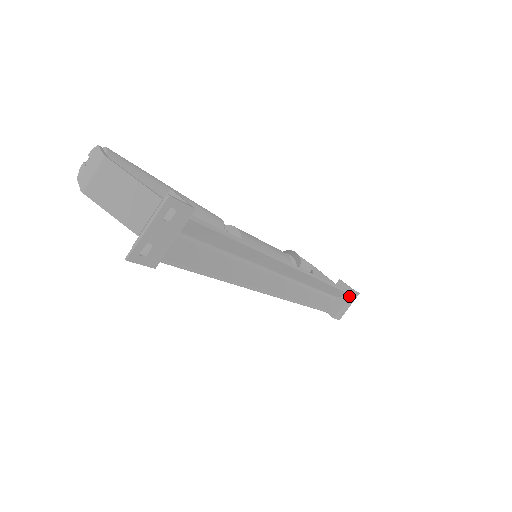
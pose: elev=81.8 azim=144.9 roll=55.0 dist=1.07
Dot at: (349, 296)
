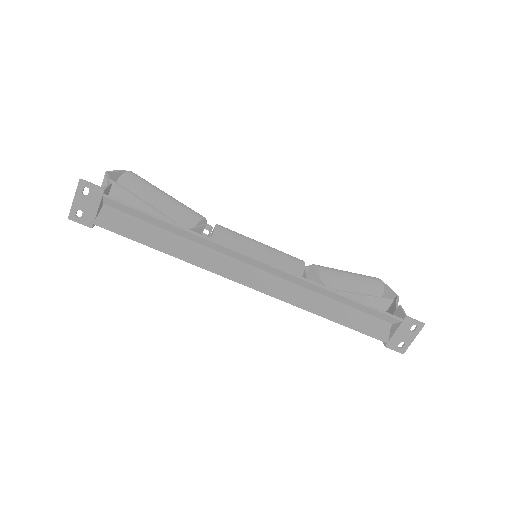
Dot at: (400, 322)
